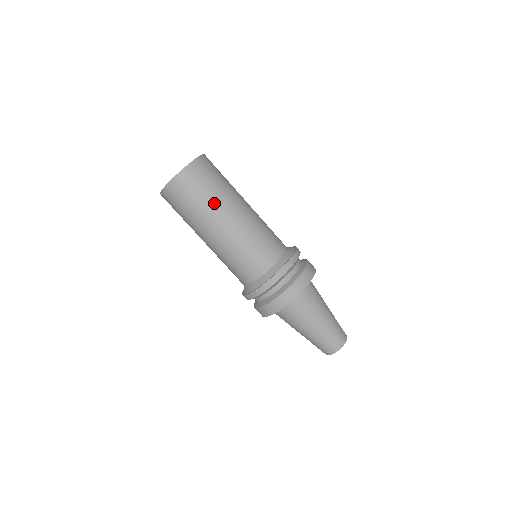
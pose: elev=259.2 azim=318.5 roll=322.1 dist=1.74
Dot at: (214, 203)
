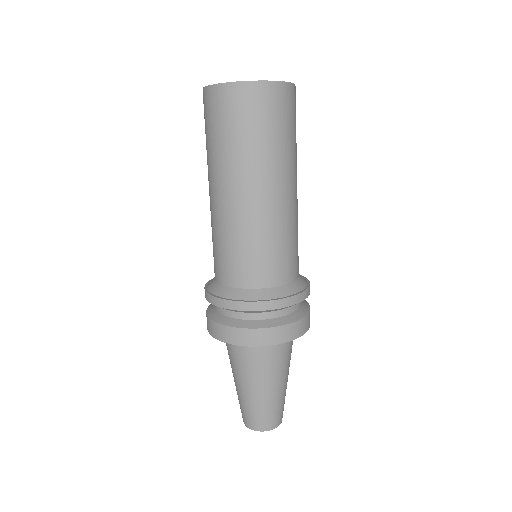
Dot at: (295, 154)
